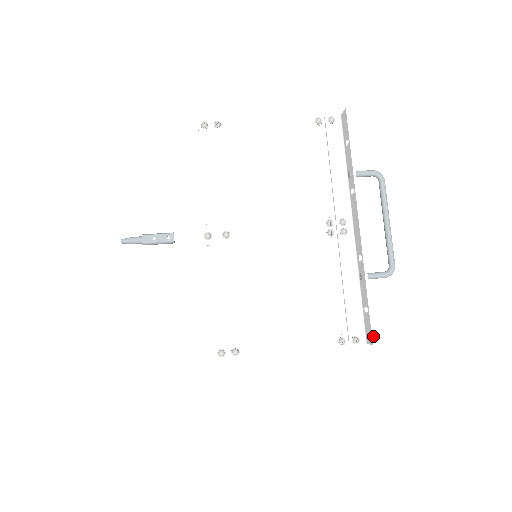
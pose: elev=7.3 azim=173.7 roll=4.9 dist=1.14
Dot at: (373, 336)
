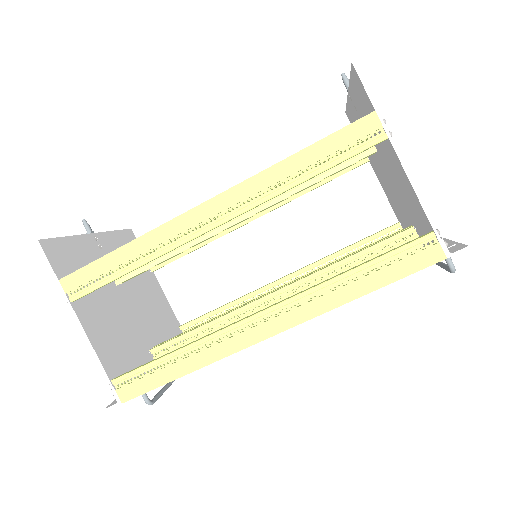
Dot at: (467, 246)
